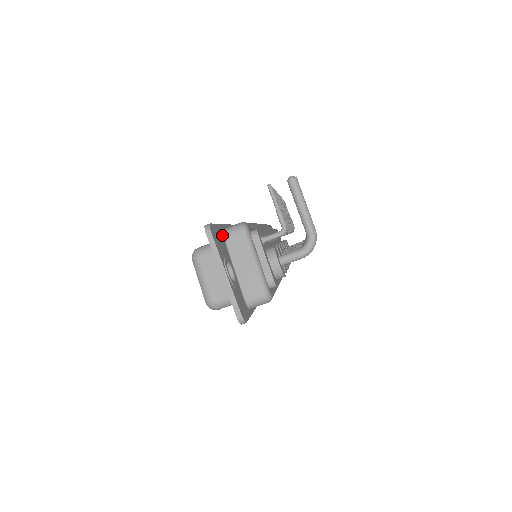
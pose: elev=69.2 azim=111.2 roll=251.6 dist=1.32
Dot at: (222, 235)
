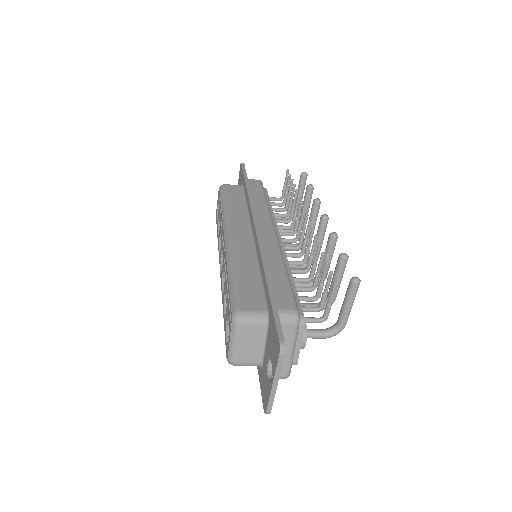
Dot at: occluded
